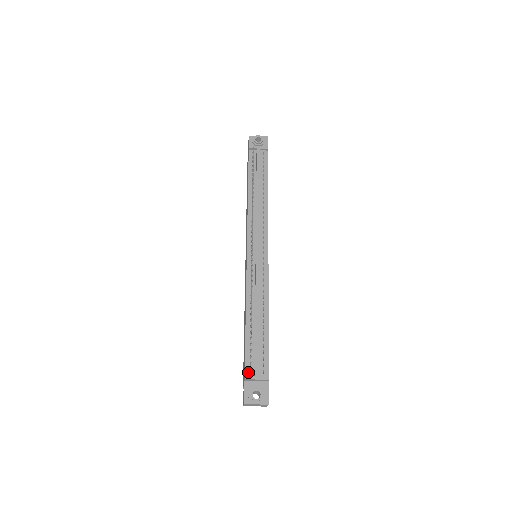
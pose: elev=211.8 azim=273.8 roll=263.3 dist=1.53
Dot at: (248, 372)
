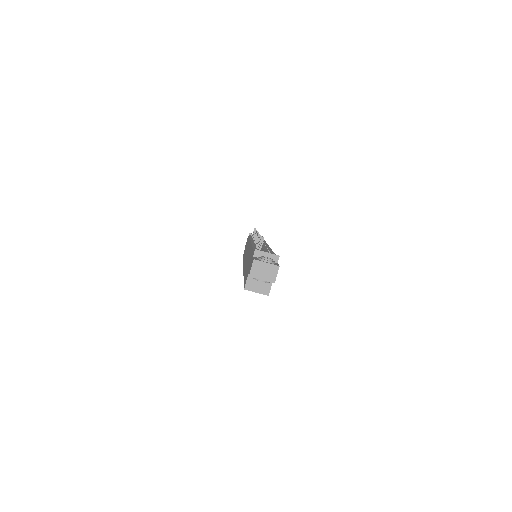
Dot at: occluded
